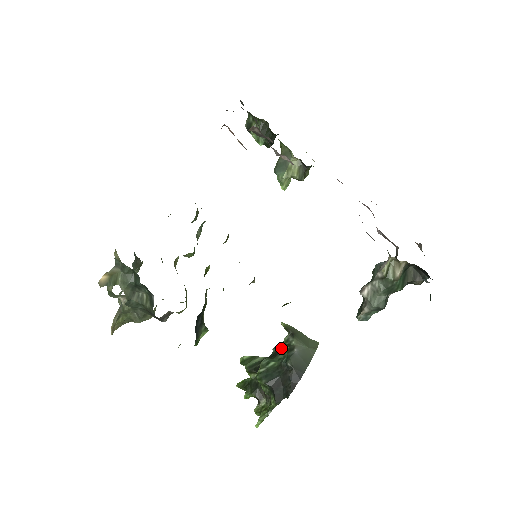
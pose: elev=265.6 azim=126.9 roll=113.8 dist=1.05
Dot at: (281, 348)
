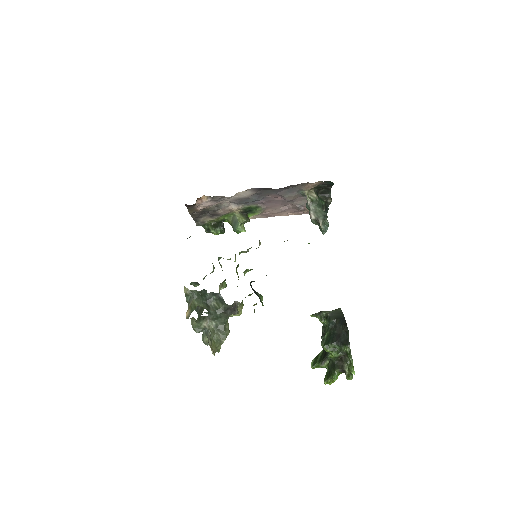
Dot at: (324, 330)
